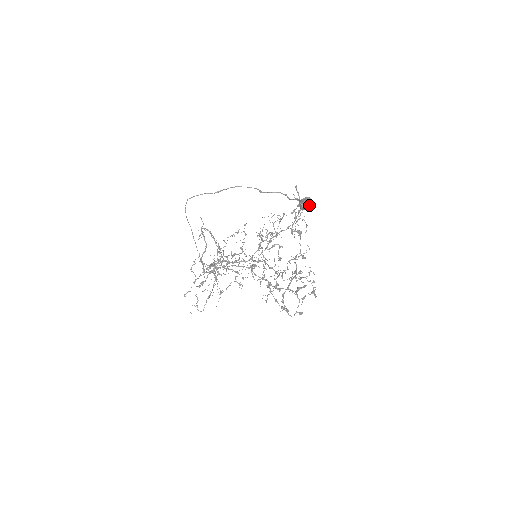
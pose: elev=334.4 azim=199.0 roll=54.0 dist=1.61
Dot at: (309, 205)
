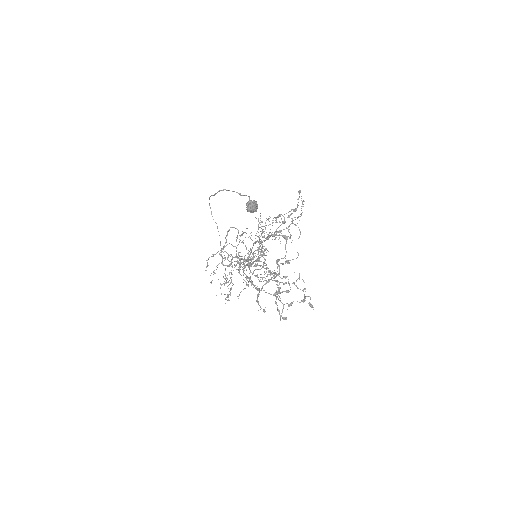
Dot at: (249, 208)
